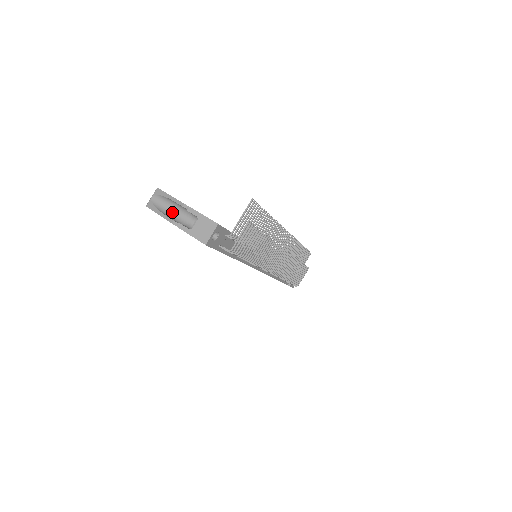
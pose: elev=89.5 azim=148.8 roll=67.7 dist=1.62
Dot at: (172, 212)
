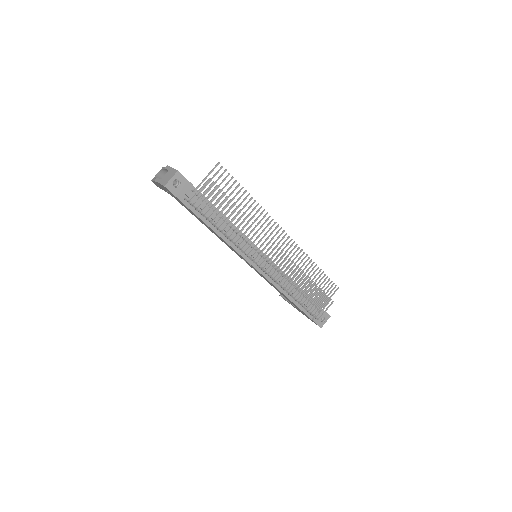
Dot at: occluded
